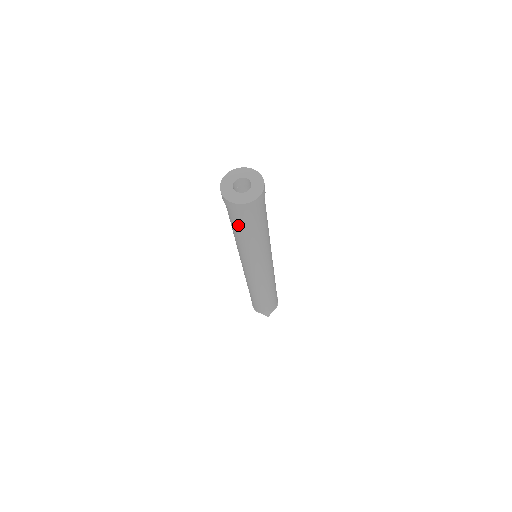
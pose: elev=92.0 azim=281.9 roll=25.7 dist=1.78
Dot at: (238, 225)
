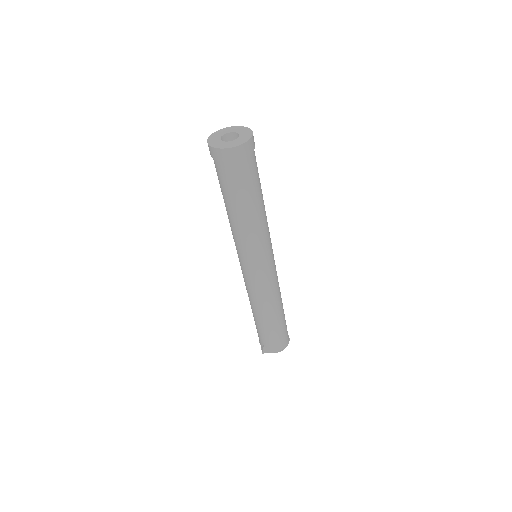
Dot at: (219, 182)
